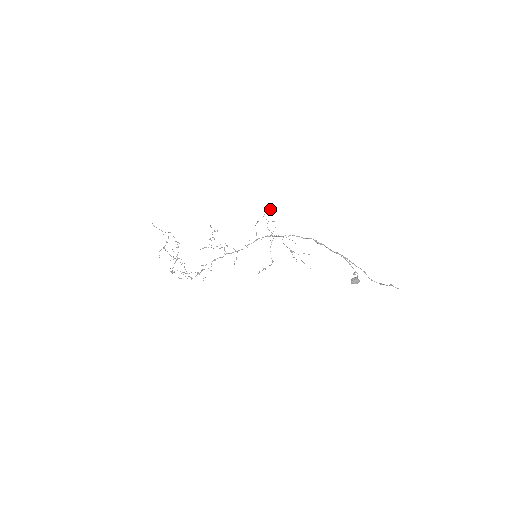
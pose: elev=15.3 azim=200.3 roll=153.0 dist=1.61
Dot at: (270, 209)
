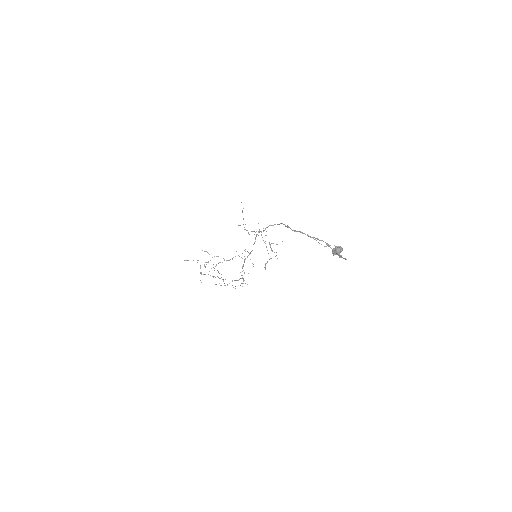
Dot at: (242, 210)
